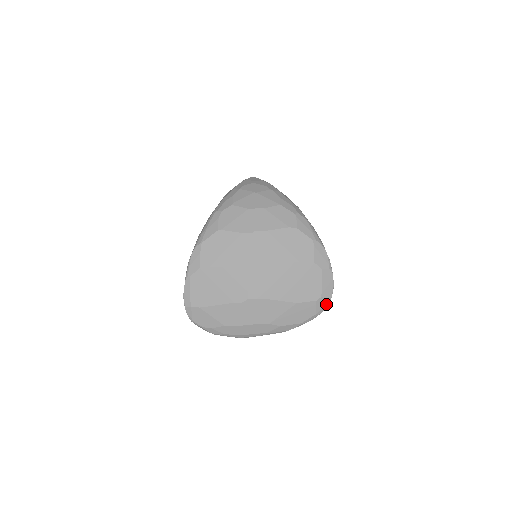
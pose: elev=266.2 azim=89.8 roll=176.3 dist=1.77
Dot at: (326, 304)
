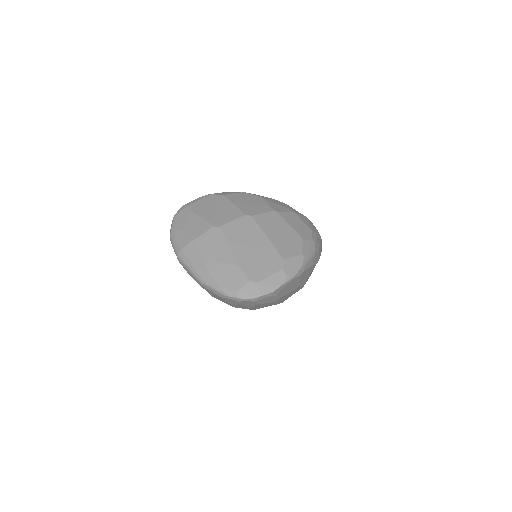
Dot at: (252, 295)
